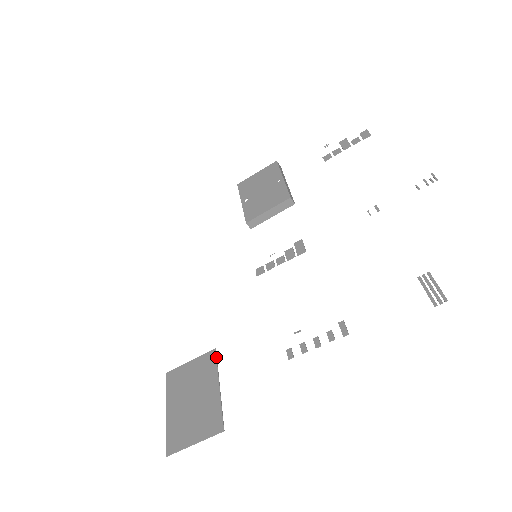
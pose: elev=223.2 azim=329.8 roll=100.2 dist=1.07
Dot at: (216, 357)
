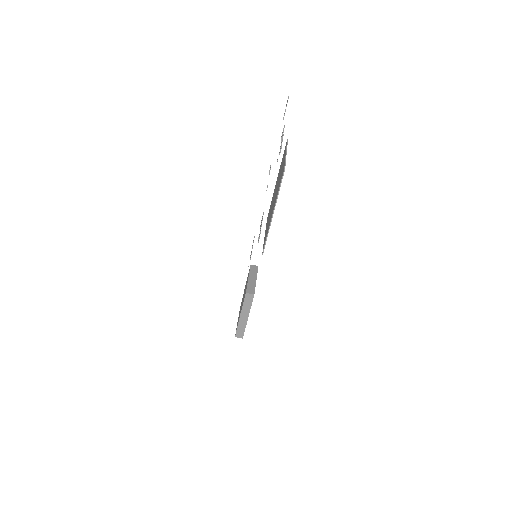
Dot at: (269, 210)
